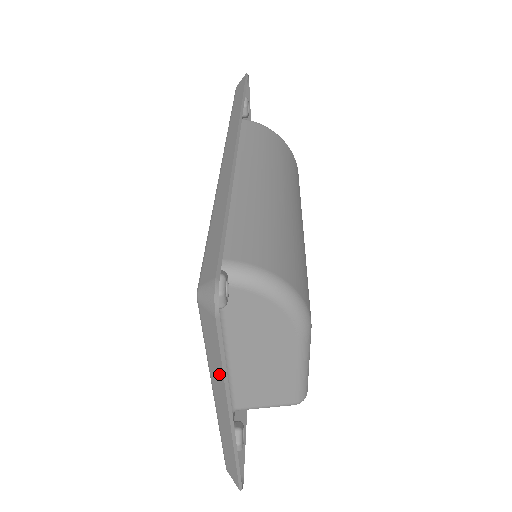
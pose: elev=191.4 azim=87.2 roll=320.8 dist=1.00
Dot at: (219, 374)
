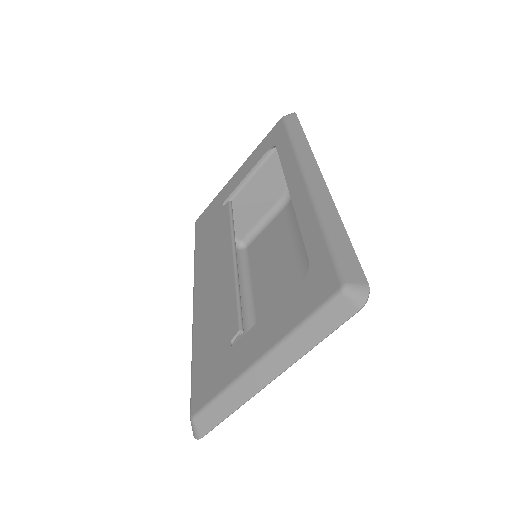
Dot at: (306, 345)
